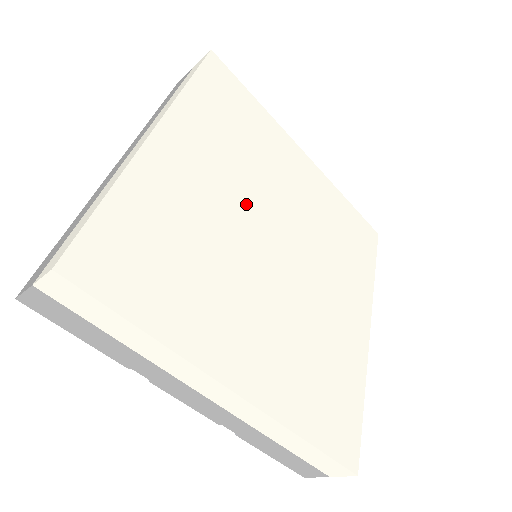
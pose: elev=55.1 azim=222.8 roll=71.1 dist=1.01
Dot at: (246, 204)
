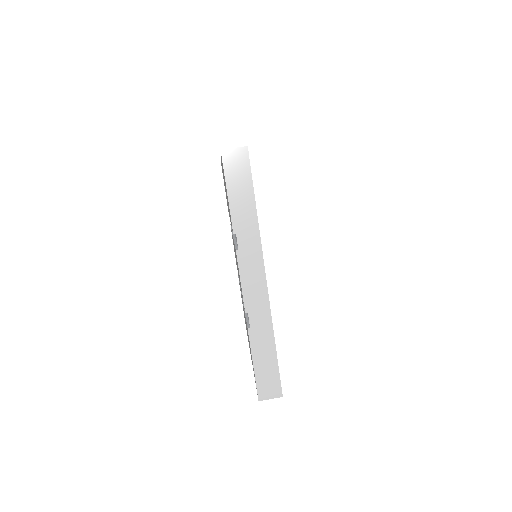
Dot at: occluded
